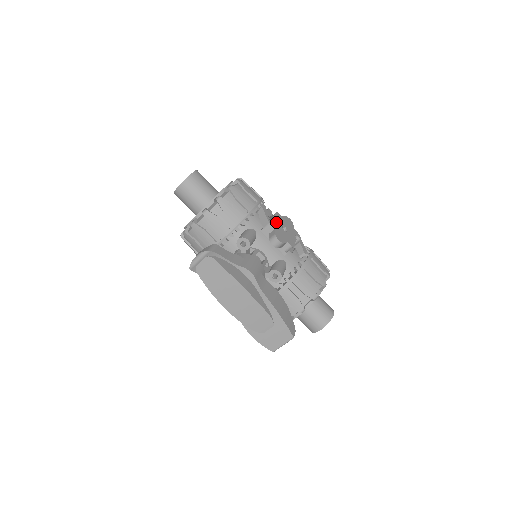
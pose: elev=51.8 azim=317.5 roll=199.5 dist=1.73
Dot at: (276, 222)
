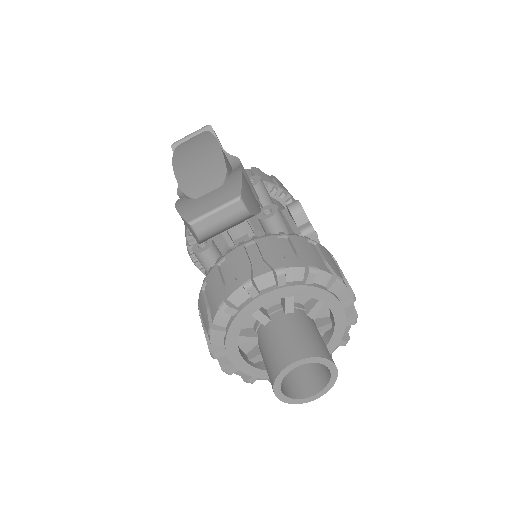
Dot at: occluded
